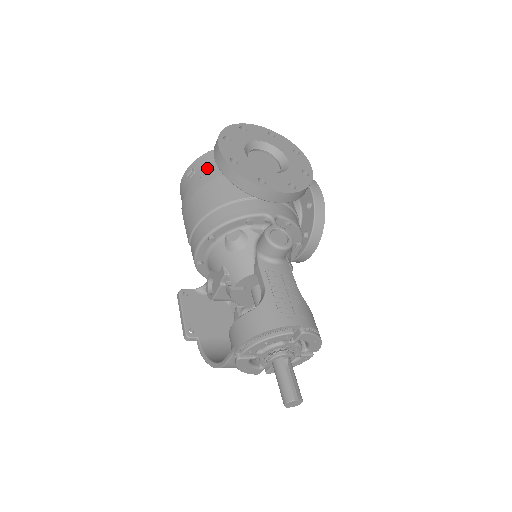
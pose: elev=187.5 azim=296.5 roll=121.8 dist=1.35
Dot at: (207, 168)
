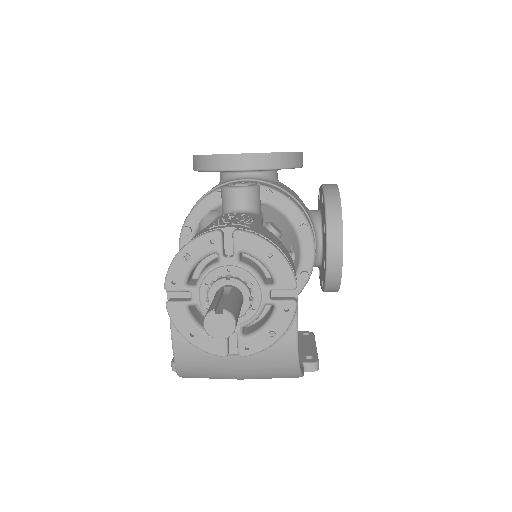
Dot at: occluded
